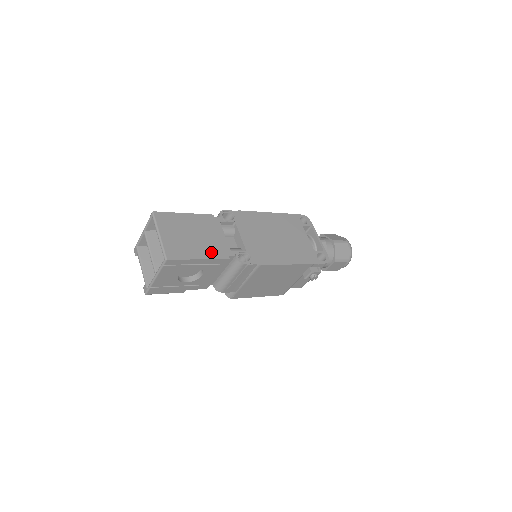
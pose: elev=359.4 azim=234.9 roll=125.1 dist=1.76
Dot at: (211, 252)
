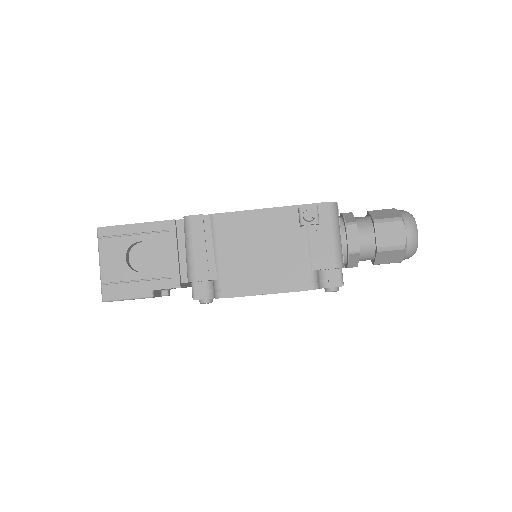
Dot at: occluded
